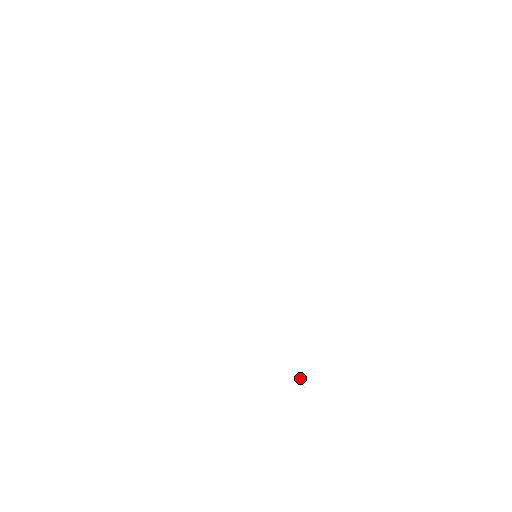
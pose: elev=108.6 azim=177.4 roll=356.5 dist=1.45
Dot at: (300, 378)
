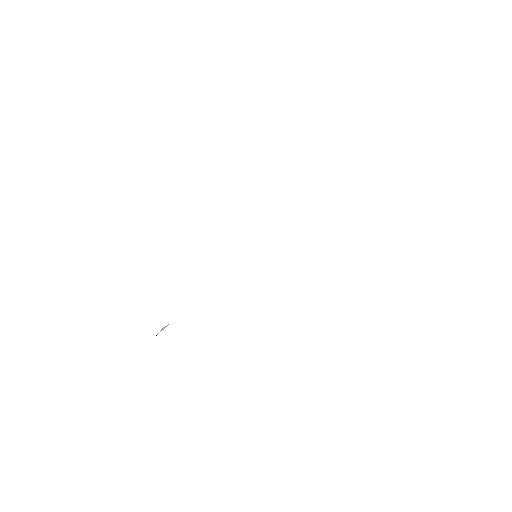
Dot at: (166, 326)
